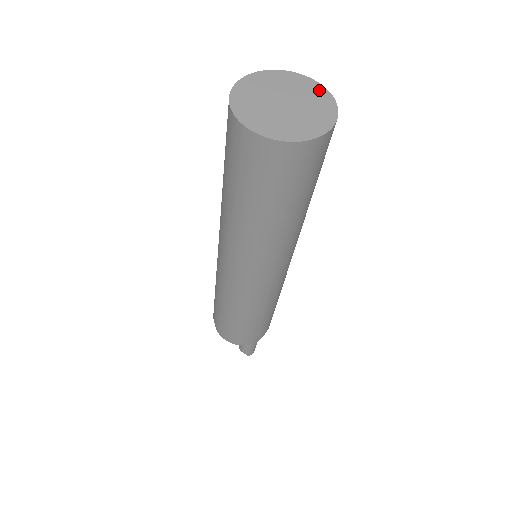
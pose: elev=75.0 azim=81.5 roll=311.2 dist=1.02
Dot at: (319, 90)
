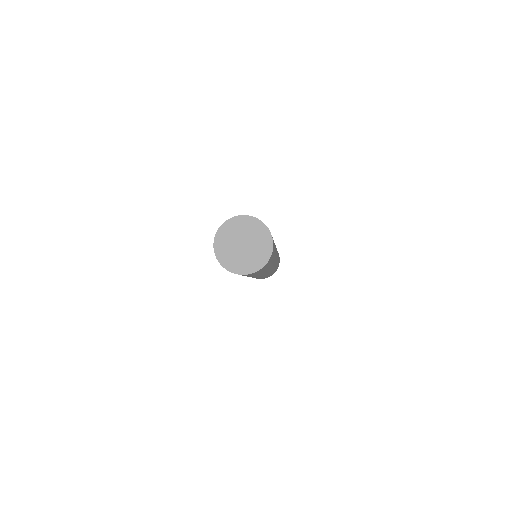
Dot at: (268, 246)
